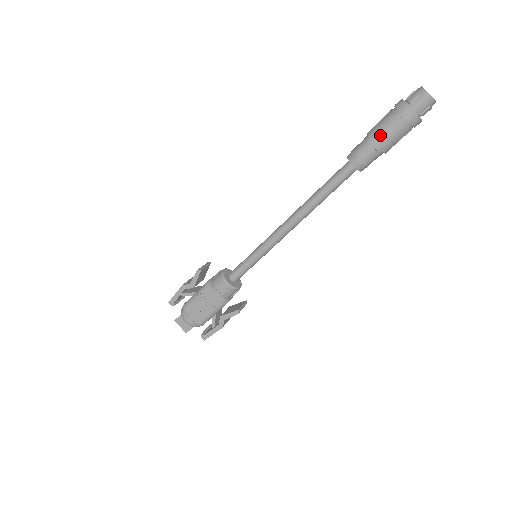
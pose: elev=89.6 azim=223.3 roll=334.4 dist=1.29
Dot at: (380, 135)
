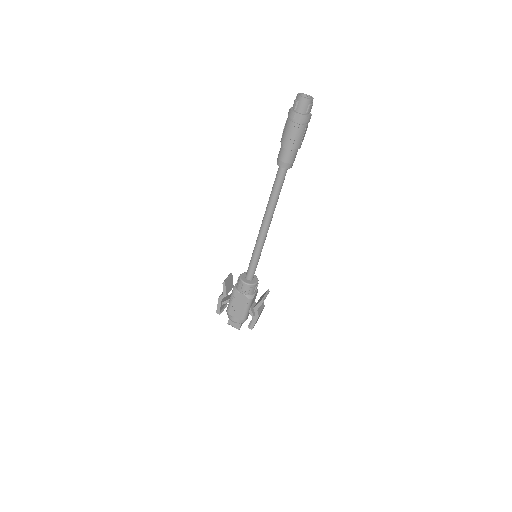
Dot at: (287, 140)
